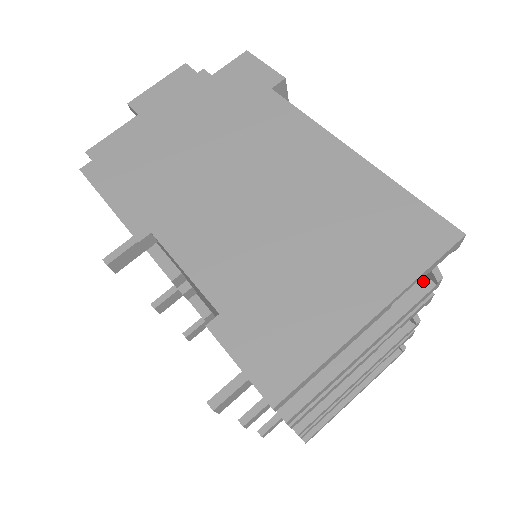
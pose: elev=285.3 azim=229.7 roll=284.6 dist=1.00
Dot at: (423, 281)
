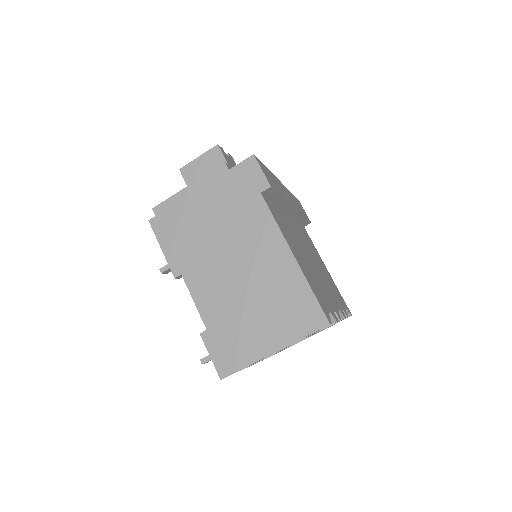
Dot at: occluded
